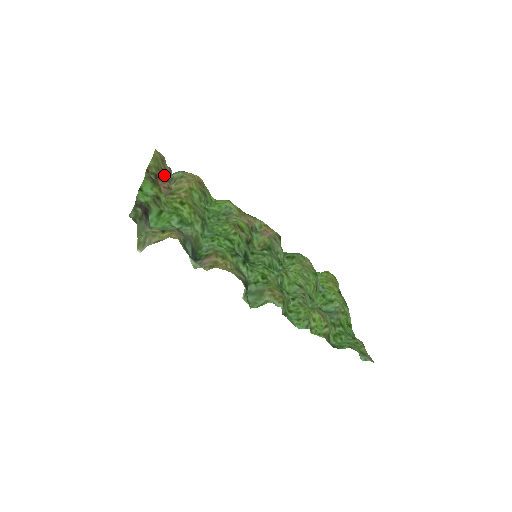
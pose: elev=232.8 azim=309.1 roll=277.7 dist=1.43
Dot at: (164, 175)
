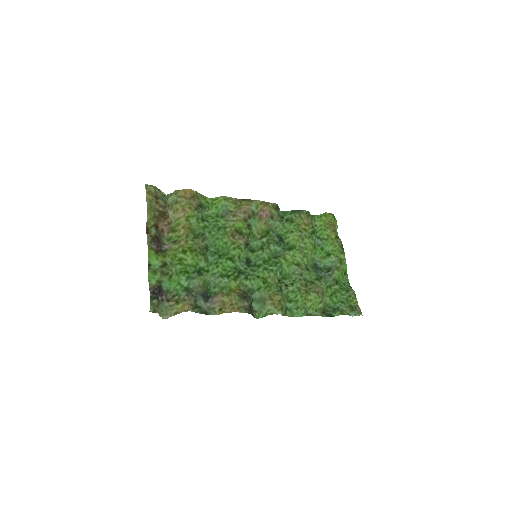
Dot at: (161, 216)
